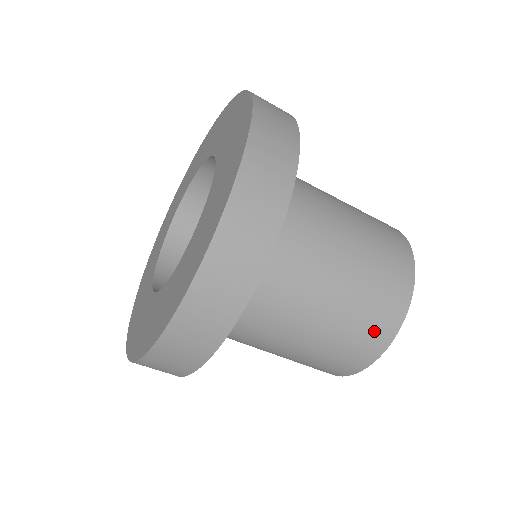
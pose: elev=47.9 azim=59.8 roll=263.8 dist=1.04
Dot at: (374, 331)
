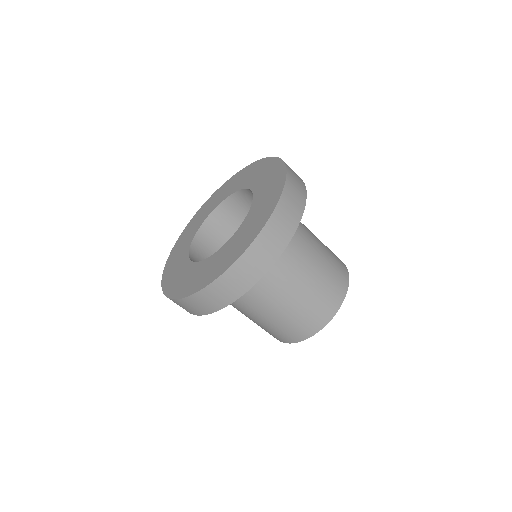
Dot at: (319, 315)
